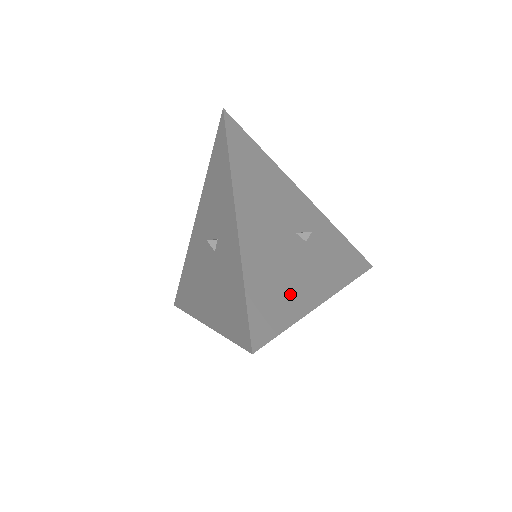
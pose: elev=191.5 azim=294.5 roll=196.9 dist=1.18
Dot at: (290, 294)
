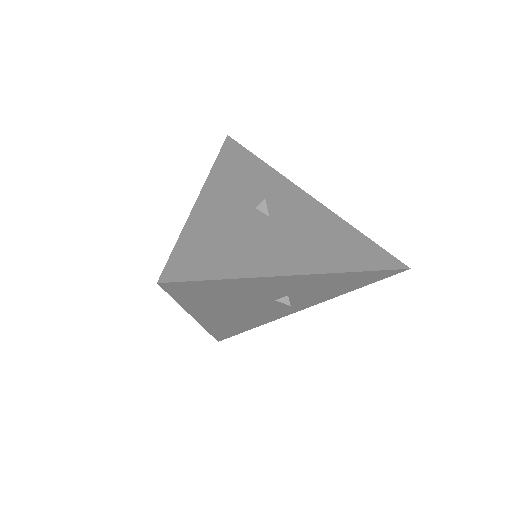
Dot at: (257, 321)
